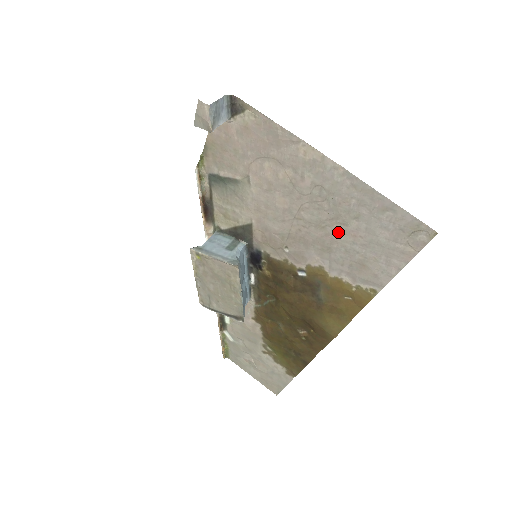
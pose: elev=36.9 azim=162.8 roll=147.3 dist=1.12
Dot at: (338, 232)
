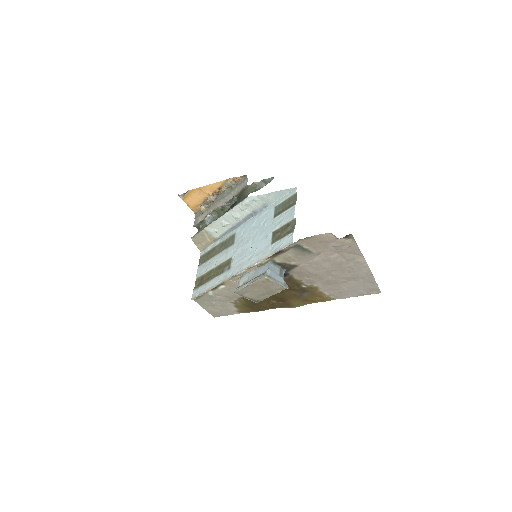
Dot at: (342, 281)
